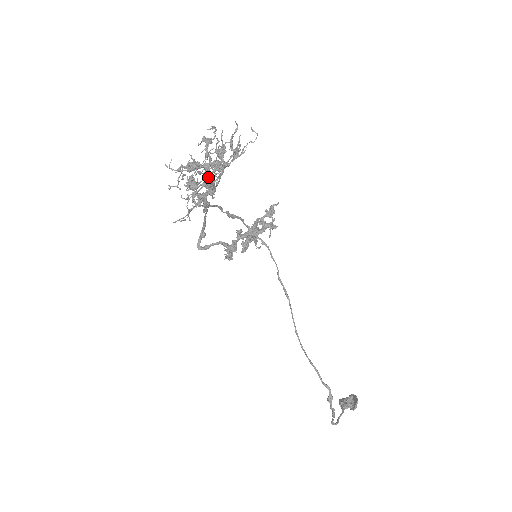
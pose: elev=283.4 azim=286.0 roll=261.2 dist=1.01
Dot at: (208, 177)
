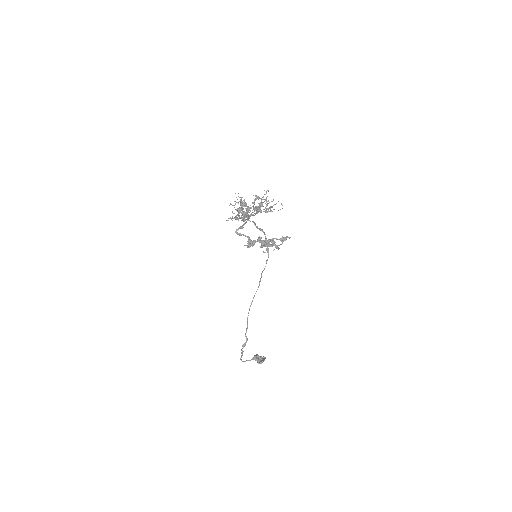
Dot at: (247, 212)
